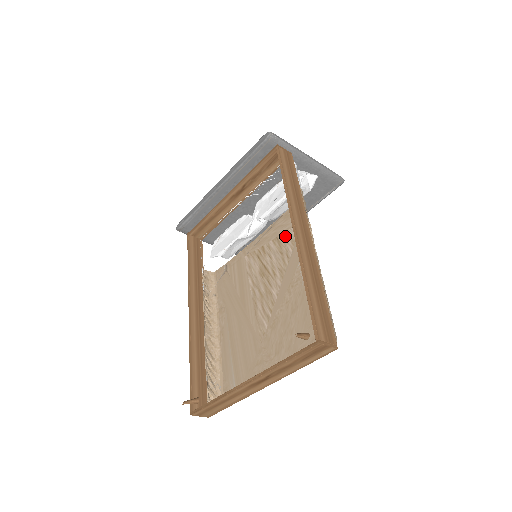
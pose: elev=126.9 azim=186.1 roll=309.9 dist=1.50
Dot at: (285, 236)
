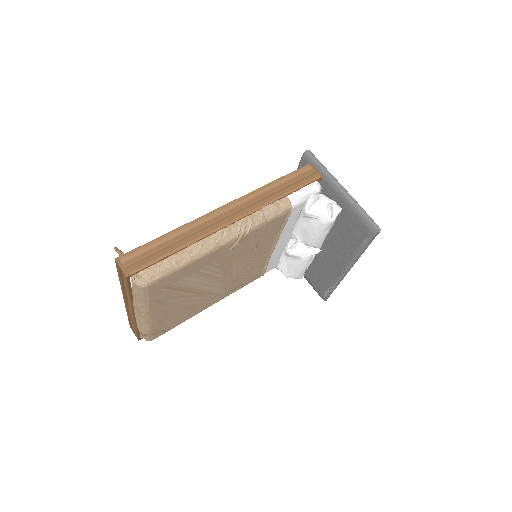
Dot at: (261, 237)
